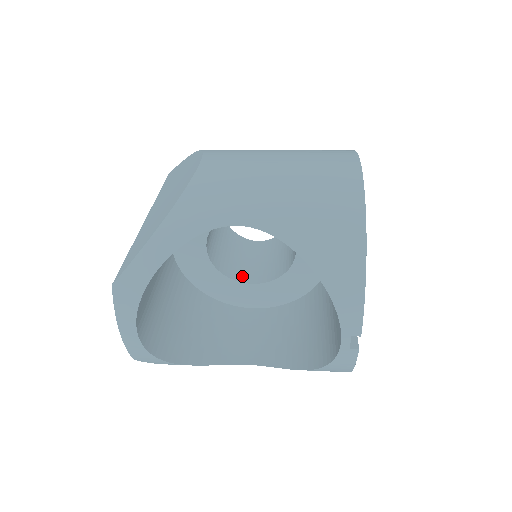
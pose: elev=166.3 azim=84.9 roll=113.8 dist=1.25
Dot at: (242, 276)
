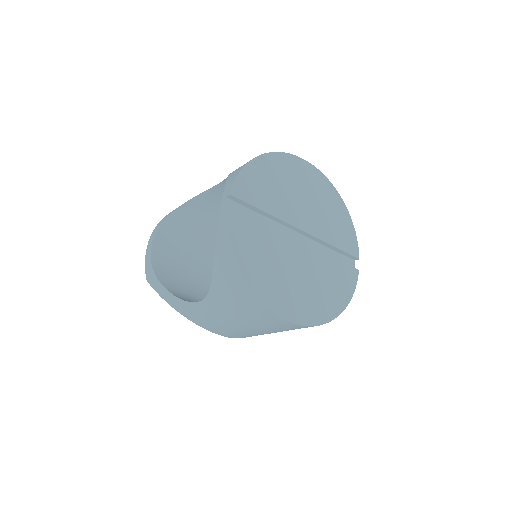
Dot at: occluded
